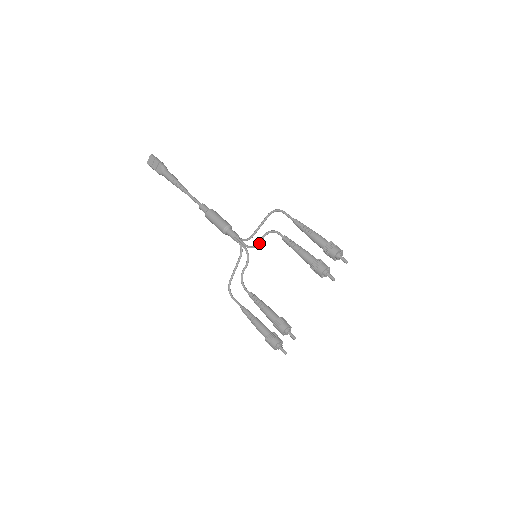
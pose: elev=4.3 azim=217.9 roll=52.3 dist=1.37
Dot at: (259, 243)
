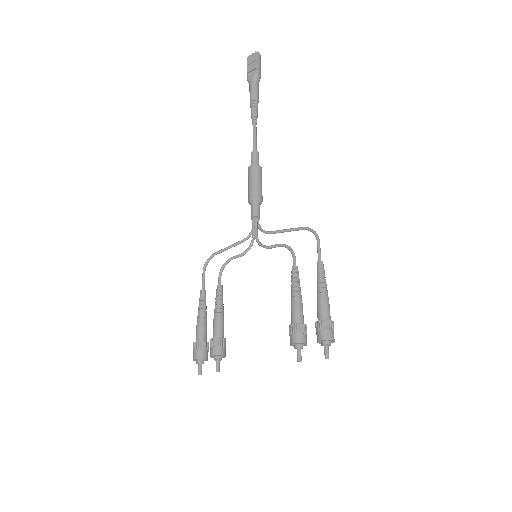
Dot at: (269, 247)
